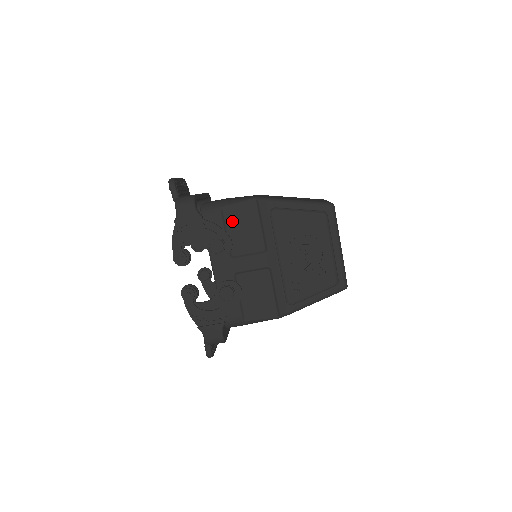
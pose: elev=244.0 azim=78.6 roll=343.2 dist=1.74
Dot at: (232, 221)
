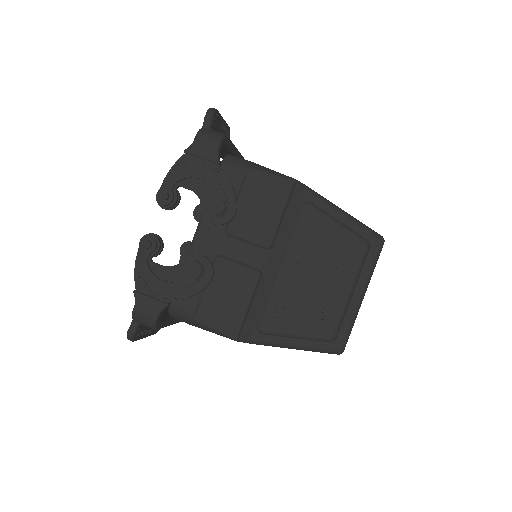
Dot at: (251, 191)
